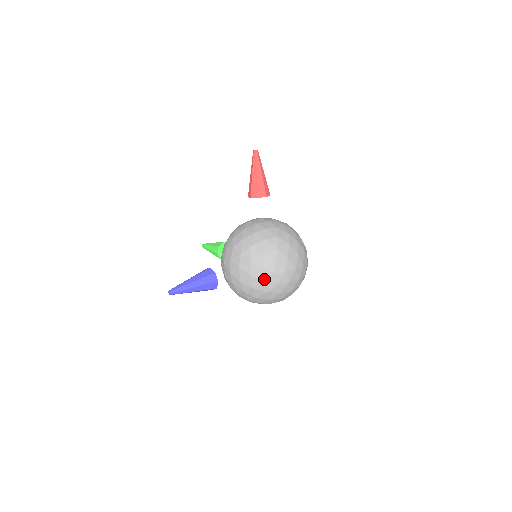
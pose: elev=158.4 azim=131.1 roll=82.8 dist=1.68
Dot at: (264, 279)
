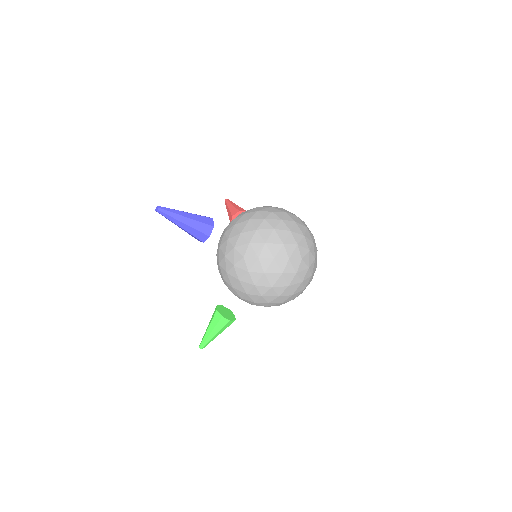
Dot at: (265, 217)
